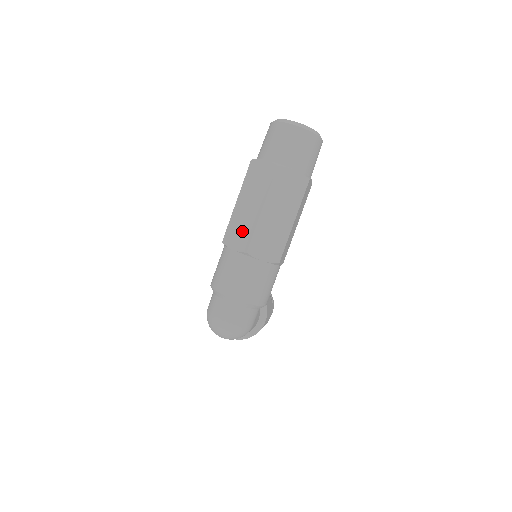
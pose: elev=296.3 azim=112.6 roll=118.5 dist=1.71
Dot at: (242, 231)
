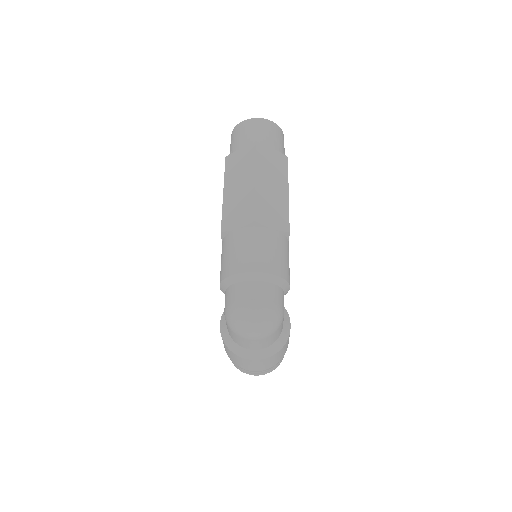
Dot at: (241, 208)
